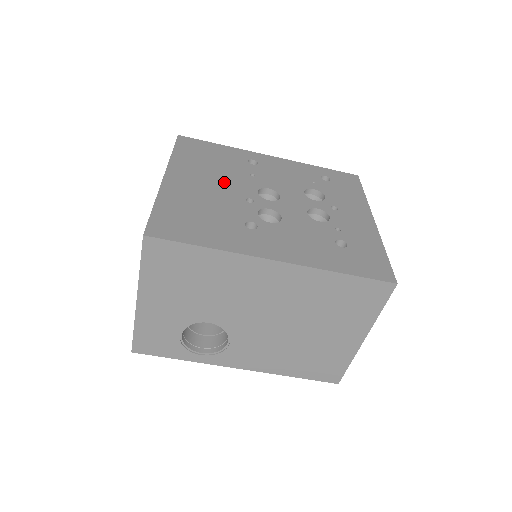
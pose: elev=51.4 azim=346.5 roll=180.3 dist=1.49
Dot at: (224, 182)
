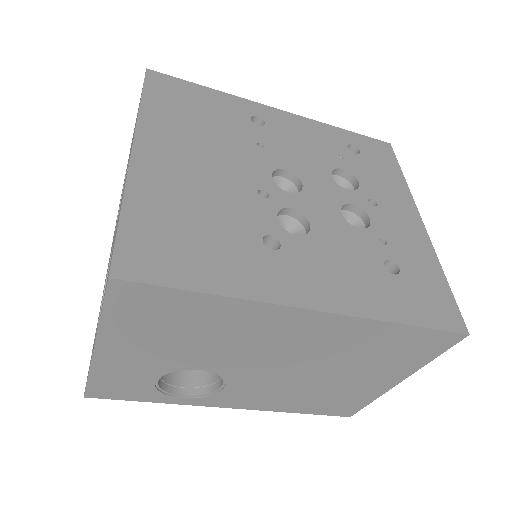
Dot at: (223, 159)
